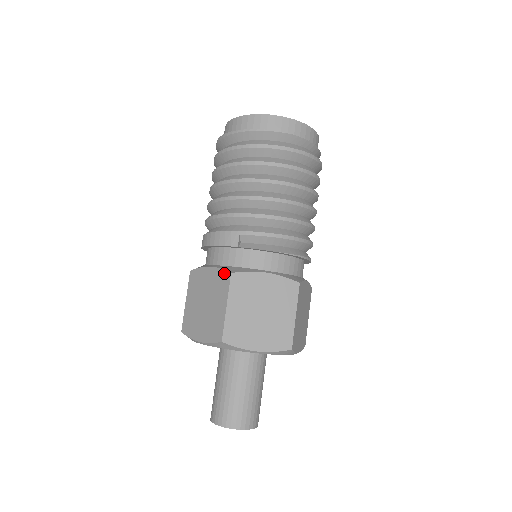
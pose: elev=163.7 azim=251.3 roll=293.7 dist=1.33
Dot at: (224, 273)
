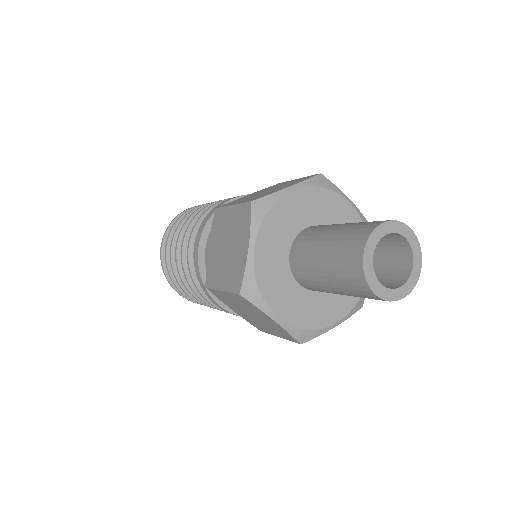
Dot at: (270, 186)
